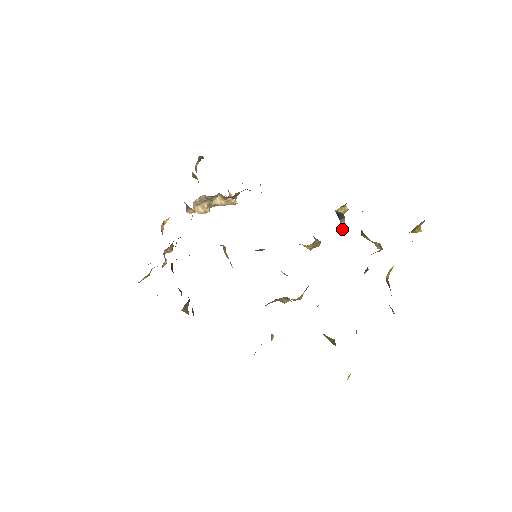
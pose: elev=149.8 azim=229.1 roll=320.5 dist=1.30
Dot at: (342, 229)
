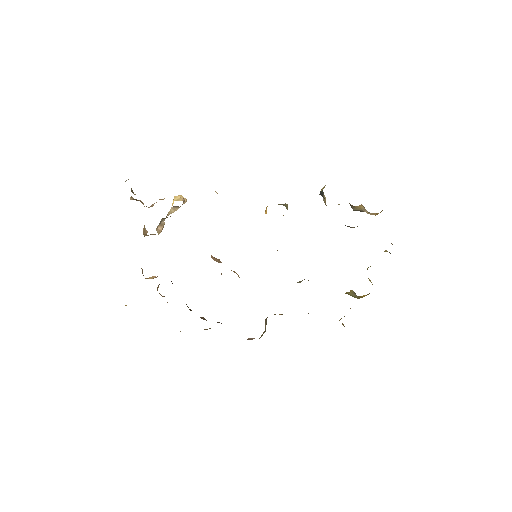
Dot at: (325, 203)
